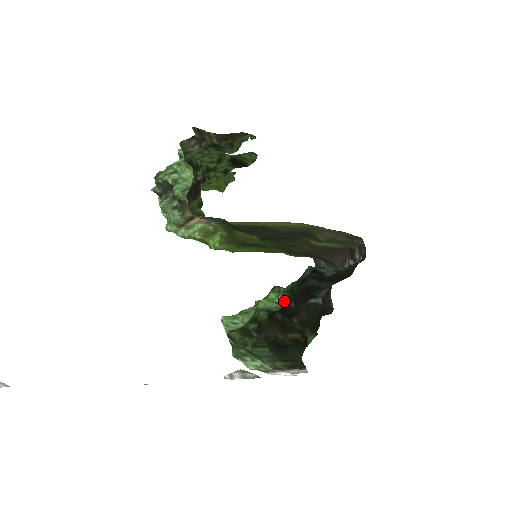
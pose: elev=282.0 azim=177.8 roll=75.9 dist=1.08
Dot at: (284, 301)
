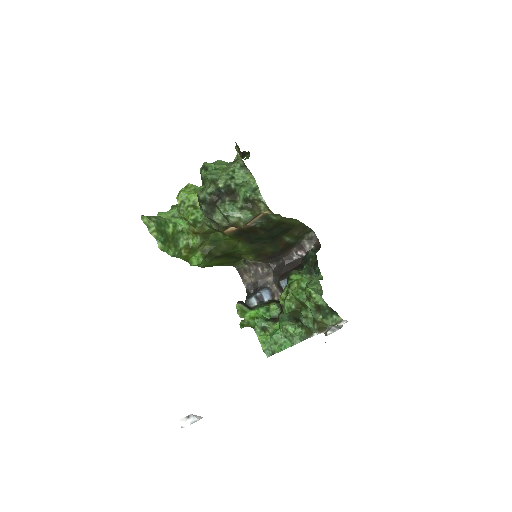
Dot at: (319, 273)
